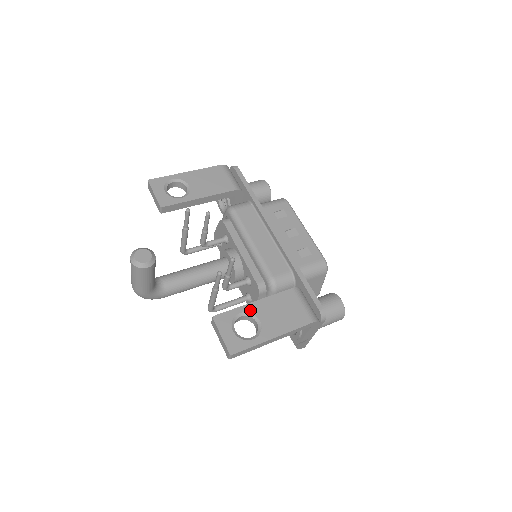
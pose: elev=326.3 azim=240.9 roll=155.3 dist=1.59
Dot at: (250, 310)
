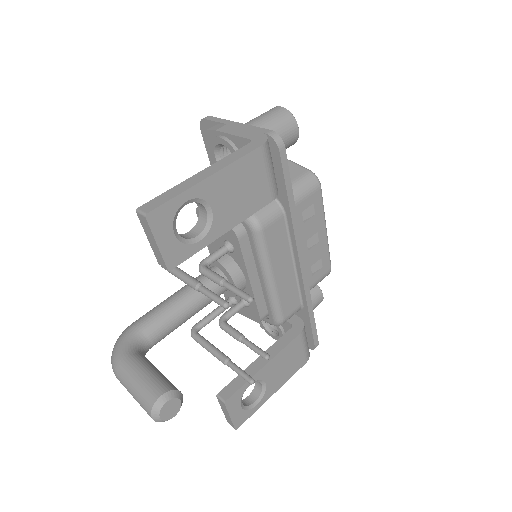
Dot at: (259, 377)
